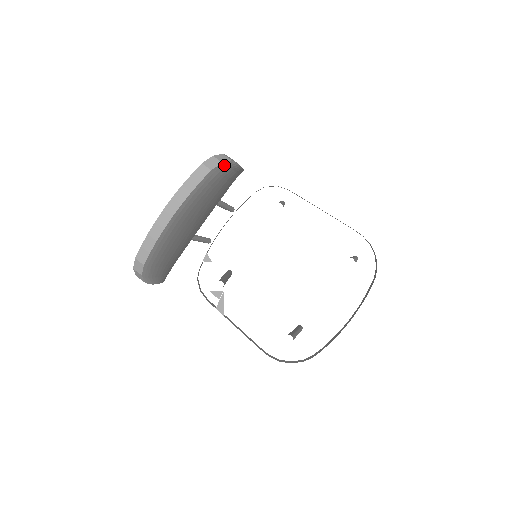
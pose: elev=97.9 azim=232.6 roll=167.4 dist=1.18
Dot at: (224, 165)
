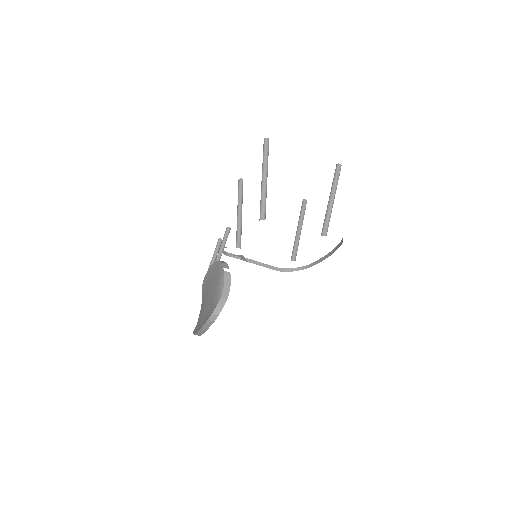
Dot at: occluded
